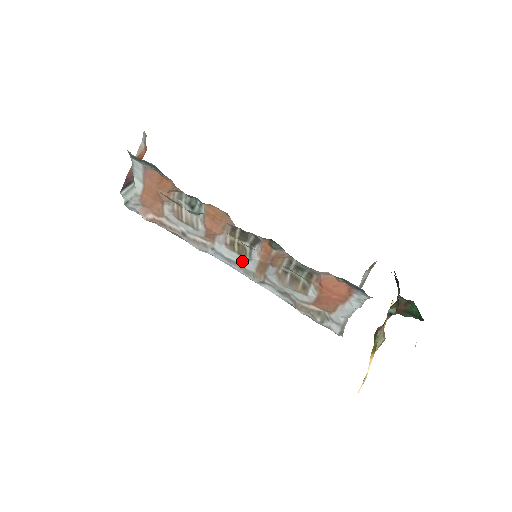
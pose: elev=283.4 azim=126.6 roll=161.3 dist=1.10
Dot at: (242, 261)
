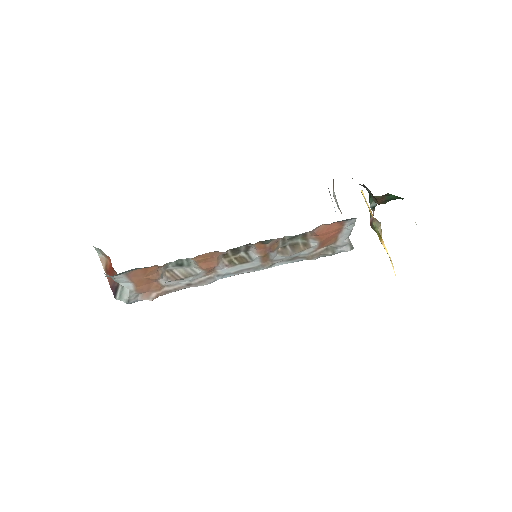
Dot at: (247, 266)
